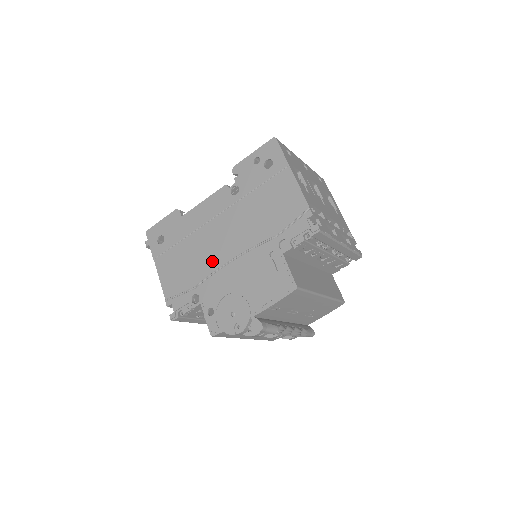
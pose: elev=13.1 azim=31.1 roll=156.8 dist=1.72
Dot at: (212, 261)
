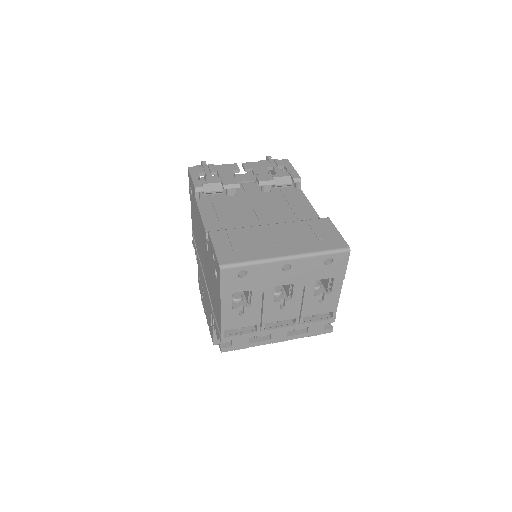
Dot at: (201, 257)
